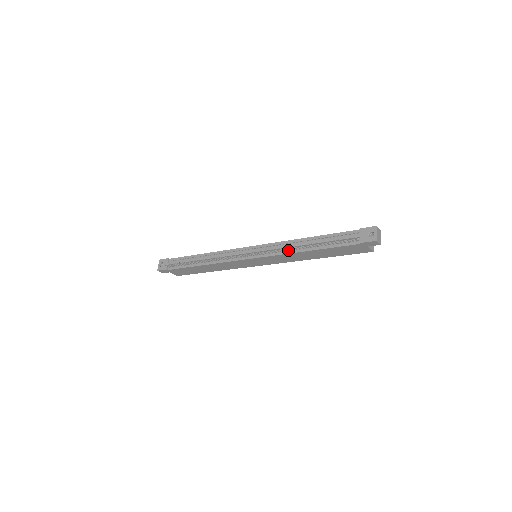
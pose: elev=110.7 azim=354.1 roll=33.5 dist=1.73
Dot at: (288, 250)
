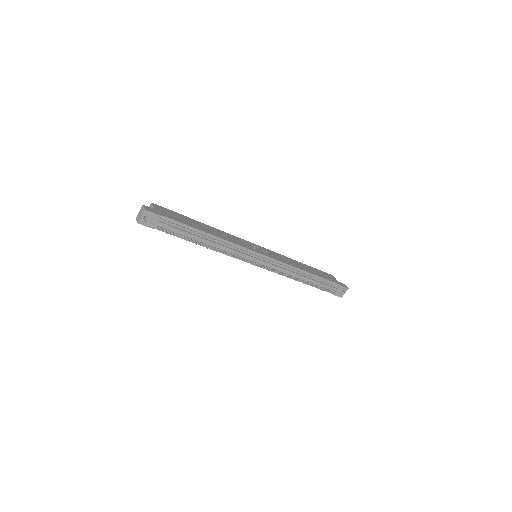
Dot at: (289, 275)
